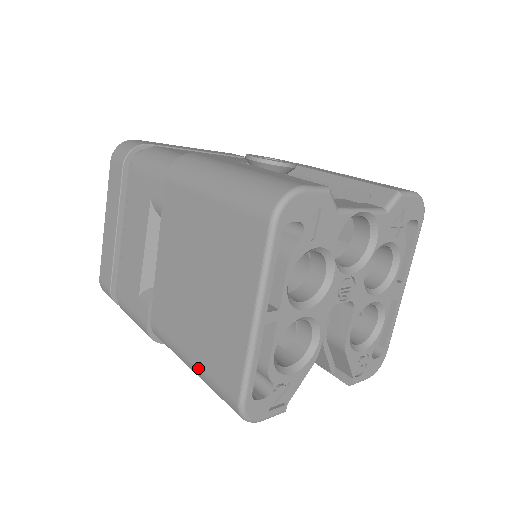
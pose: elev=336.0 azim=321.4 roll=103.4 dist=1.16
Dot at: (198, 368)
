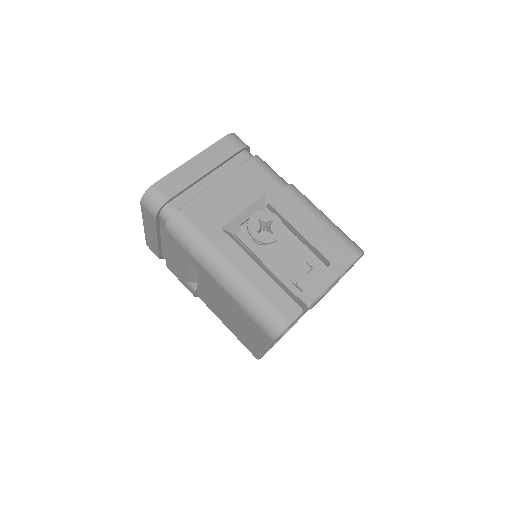
Dot at: occluded
